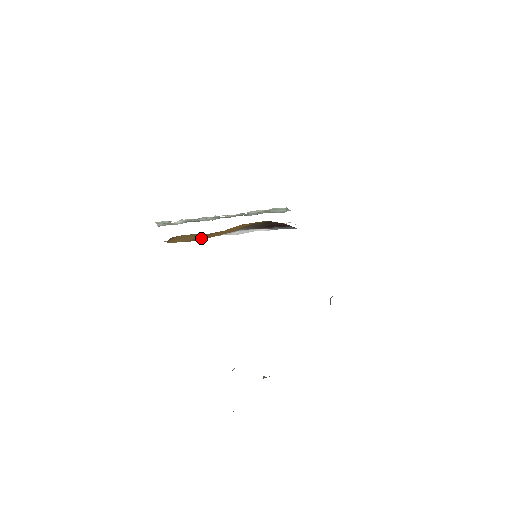
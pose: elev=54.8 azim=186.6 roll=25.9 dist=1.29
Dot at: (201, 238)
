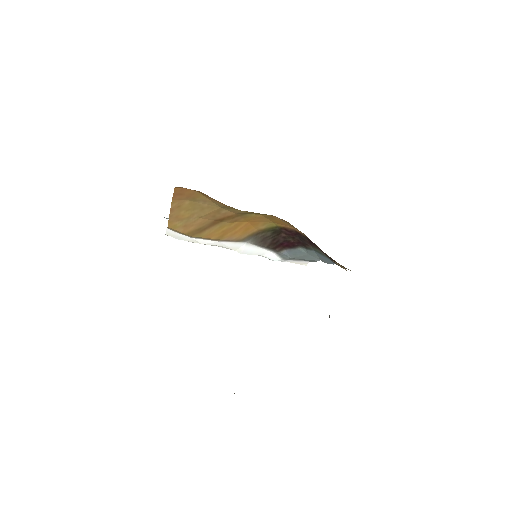
Dot at: (204, 232)
